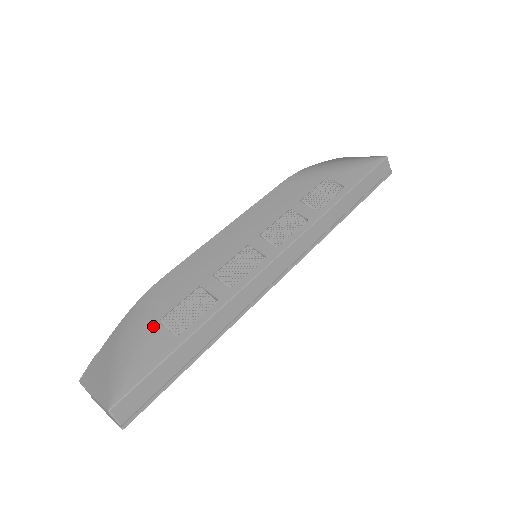
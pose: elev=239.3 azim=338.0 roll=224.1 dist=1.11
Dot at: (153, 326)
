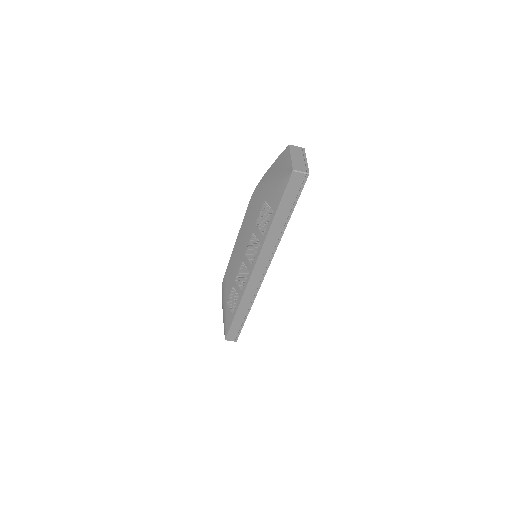
Dot at: (226, 305)
